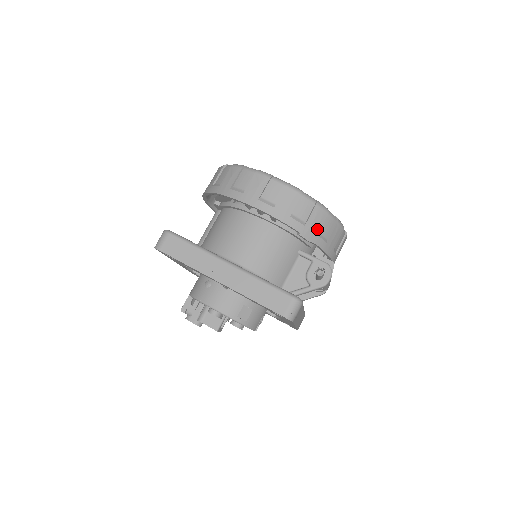
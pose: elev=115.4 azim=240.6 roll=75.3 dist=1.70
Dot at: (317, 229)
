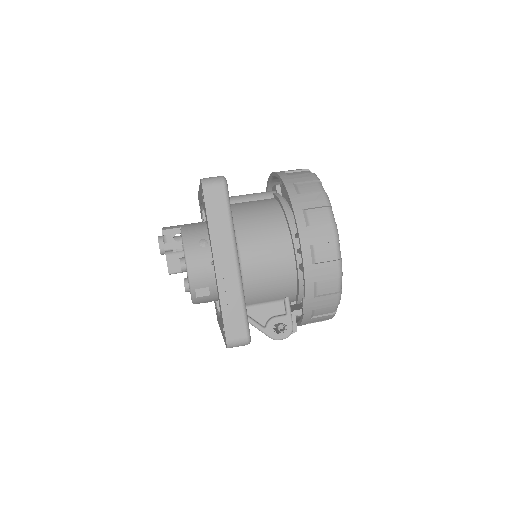
Dot at: (317, 307)
